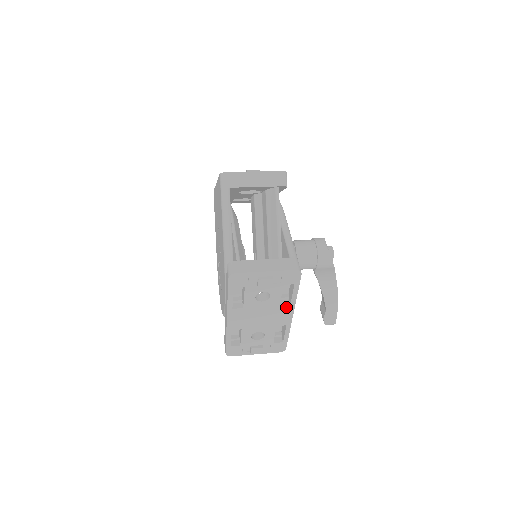
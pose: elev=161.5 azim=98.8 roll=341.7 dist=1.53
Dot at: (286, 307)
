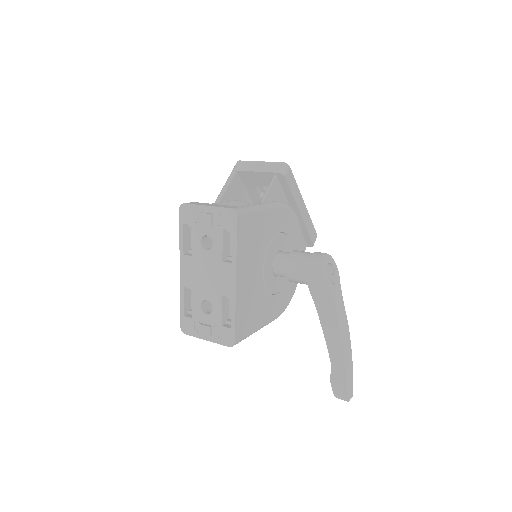
Dot at: (228, 266)
